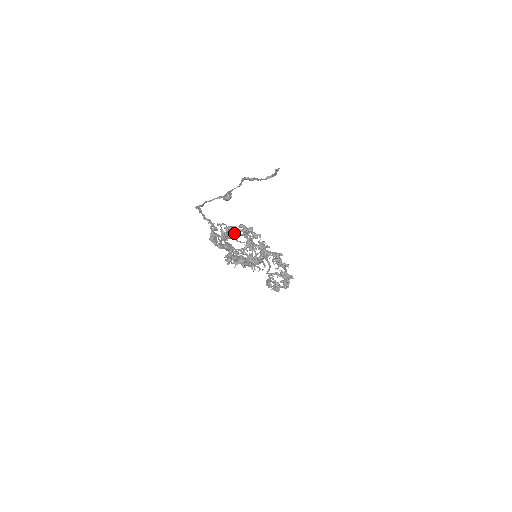
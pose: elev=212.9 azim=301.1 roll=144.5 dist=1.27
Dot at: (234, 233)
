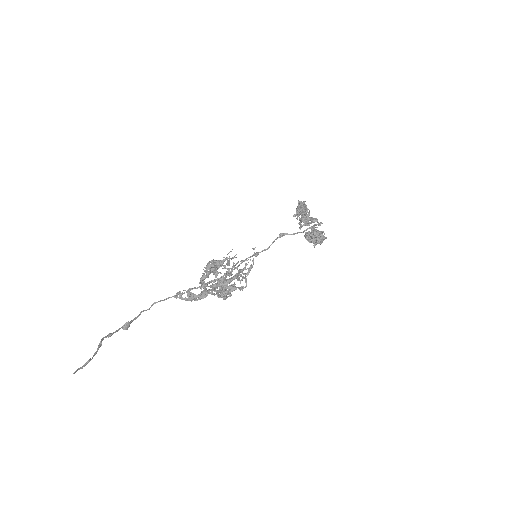
Dot at: (201, 282)
